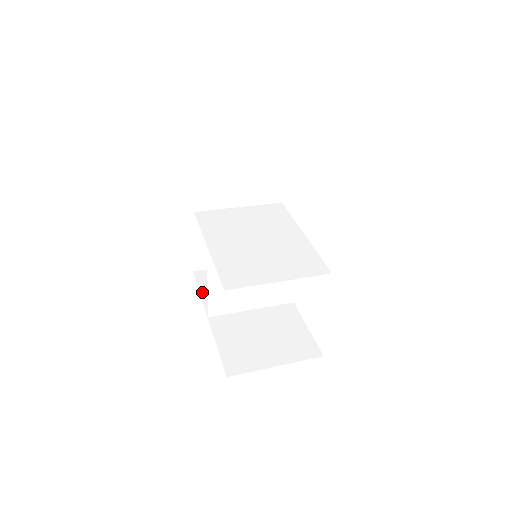
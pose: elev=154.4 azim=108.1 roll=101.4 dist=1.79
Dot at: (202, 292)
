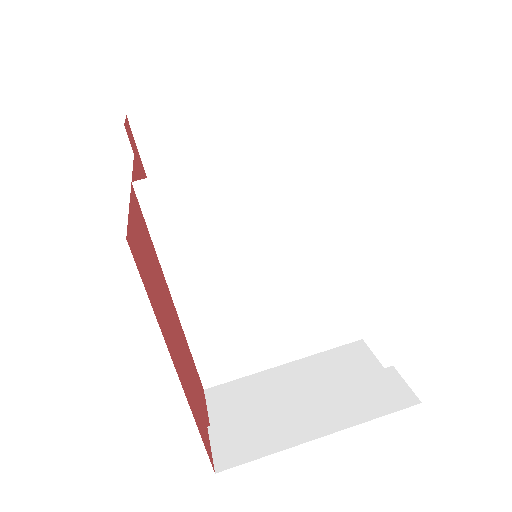
Dot at: (151, 175)
